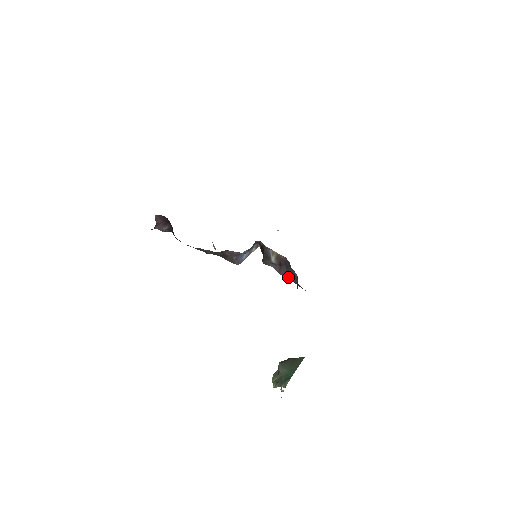
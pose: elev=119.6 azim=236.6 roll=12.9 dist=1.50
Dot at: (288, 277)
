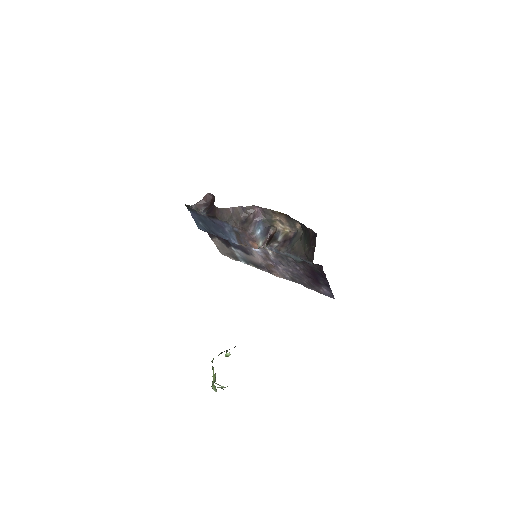
Dot at: (288, 249)
